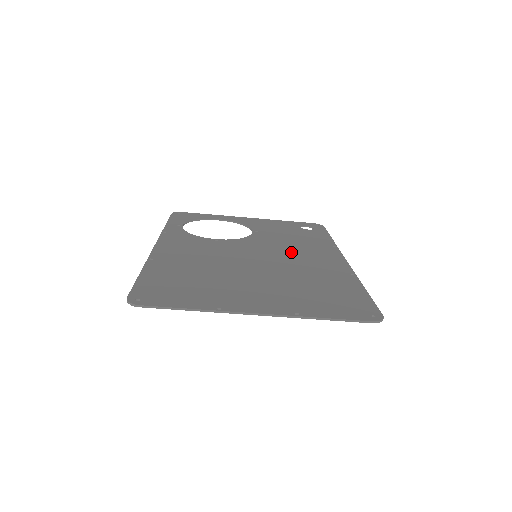
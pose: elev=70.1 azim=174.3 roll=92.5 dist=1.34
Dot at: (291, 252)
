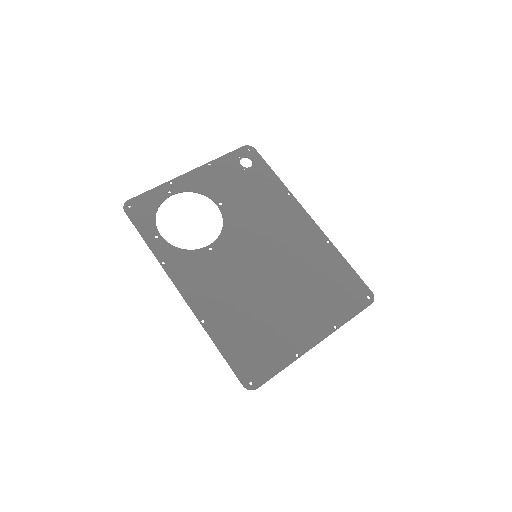
Dot at: (272, 231)
